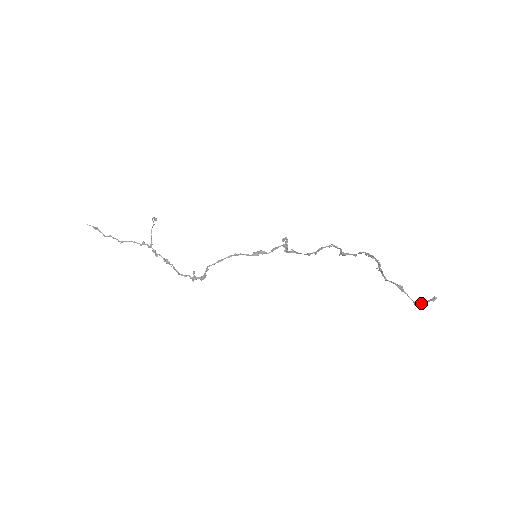
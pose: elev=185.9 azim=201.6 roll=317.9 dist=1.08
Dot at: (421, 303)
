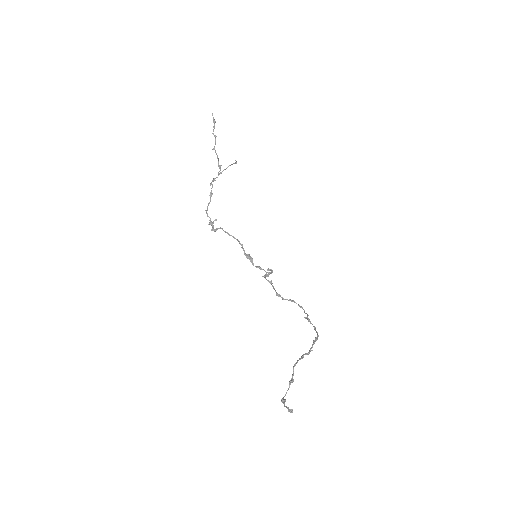
Dot at: (284, 403)
